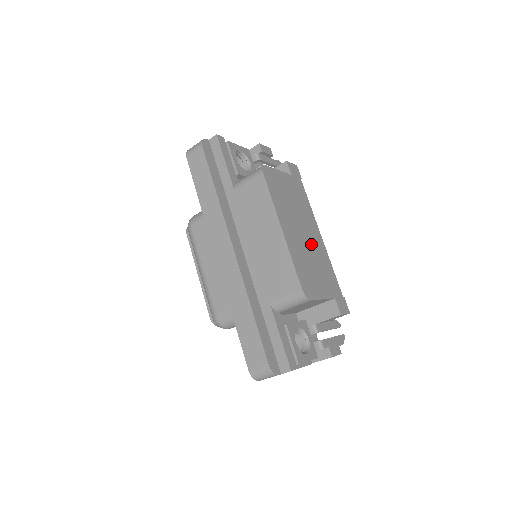
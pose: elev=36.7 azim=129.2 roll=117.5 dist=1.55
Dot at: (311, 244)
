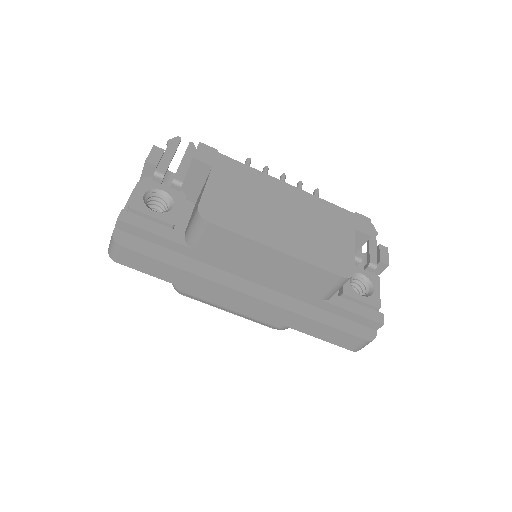
Dot at: (297, 213)
